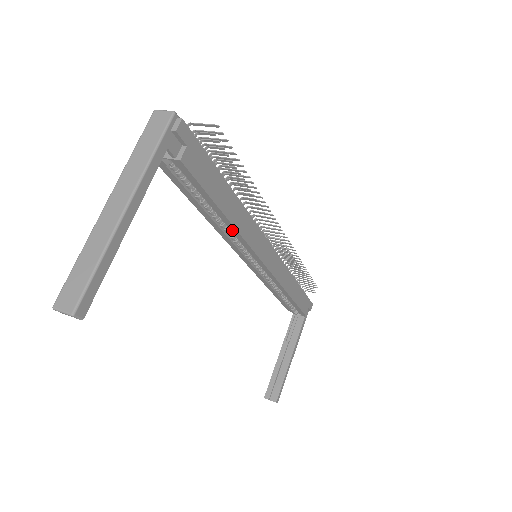
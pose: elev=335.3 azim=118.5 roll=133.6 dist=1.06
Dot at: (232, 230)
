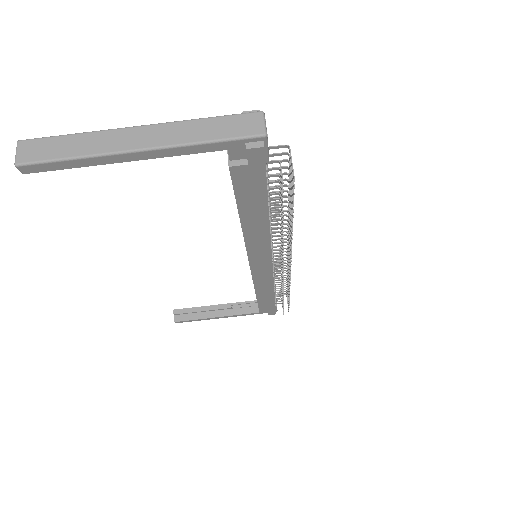
Dot at: occluded
